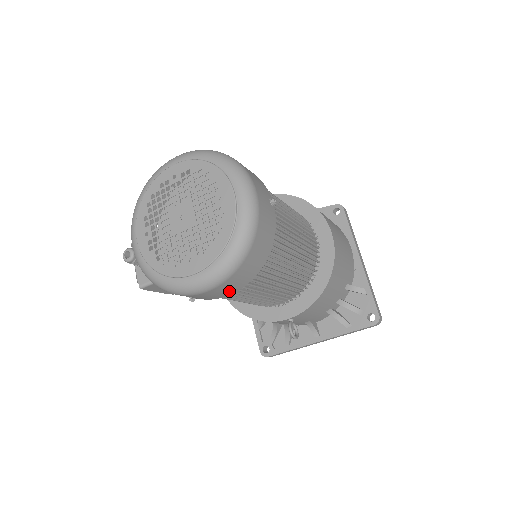
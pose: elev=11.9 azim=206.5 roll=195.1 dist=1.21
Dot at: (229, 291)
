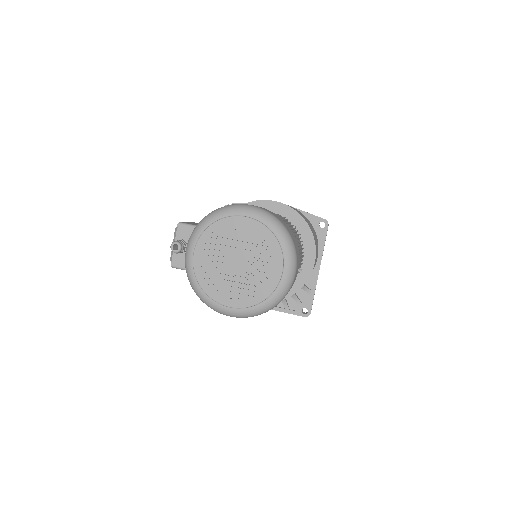
Dot at: occluded
